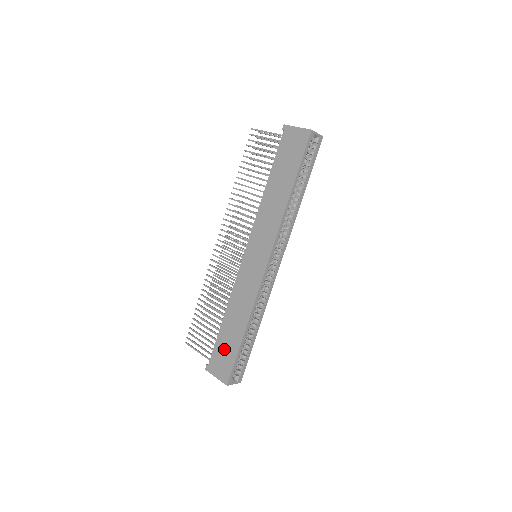
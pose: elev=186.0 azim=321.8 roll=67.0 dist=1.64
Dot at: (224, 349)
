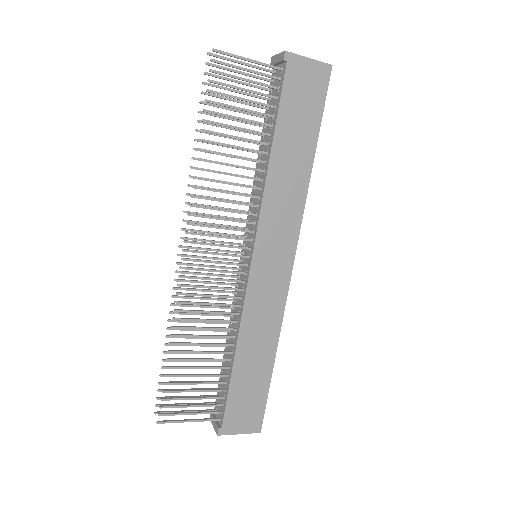
Dot at: (246, 395)
